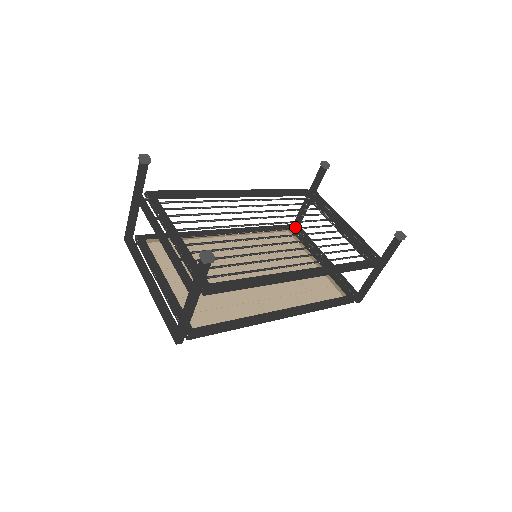
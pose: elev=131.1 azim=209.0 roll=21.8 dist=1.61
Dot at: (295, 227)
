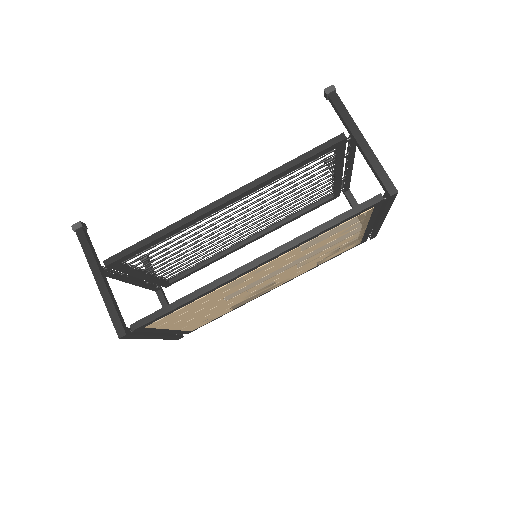
Dot at: occluded
